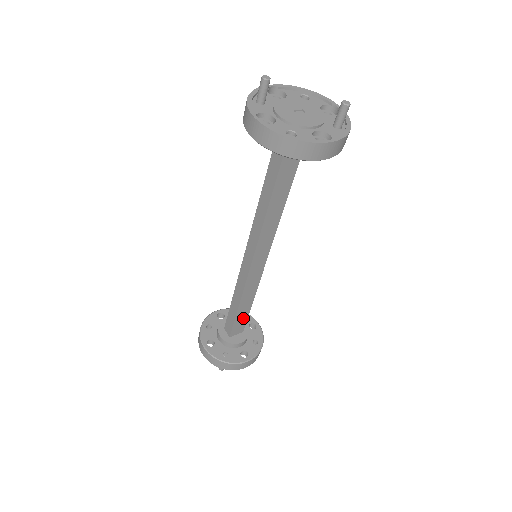
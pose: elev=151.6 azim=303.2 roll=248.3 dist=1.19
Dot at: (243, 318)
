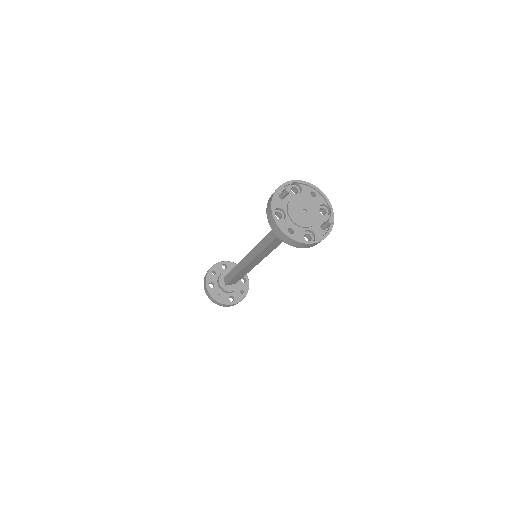
Dot at: (238, 279)
